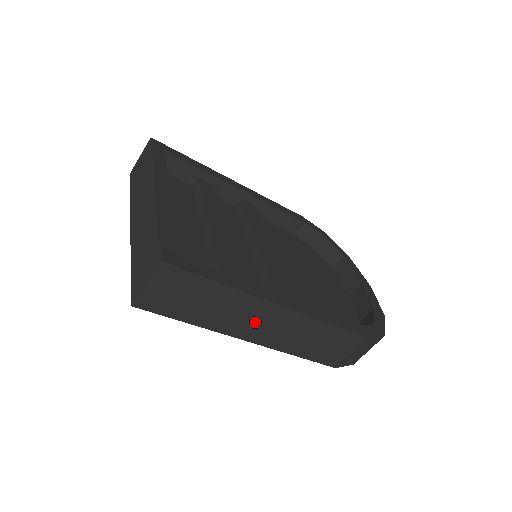
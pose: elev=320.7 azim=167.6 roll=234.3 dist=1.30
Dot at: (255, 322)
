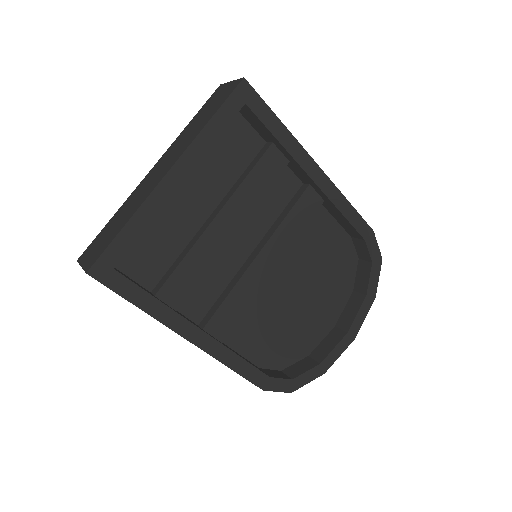
Dot at: occluded
